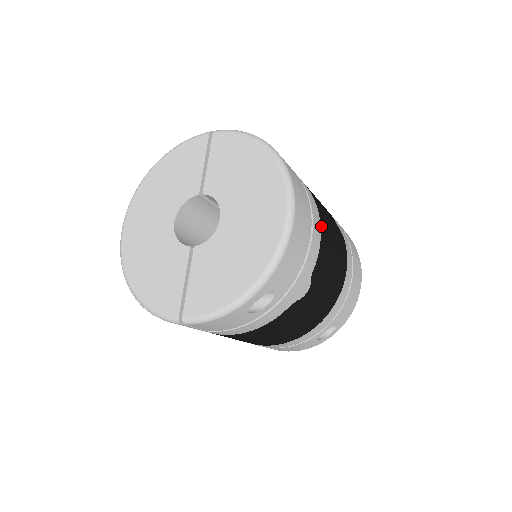
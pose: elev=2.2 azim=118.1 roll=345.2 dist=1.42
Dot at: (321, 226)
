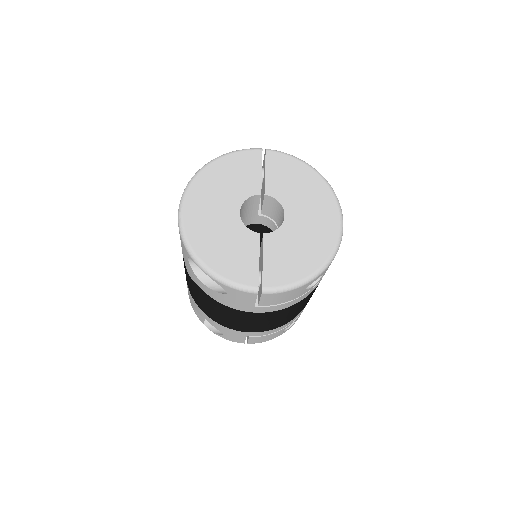
Dot at: occluded
